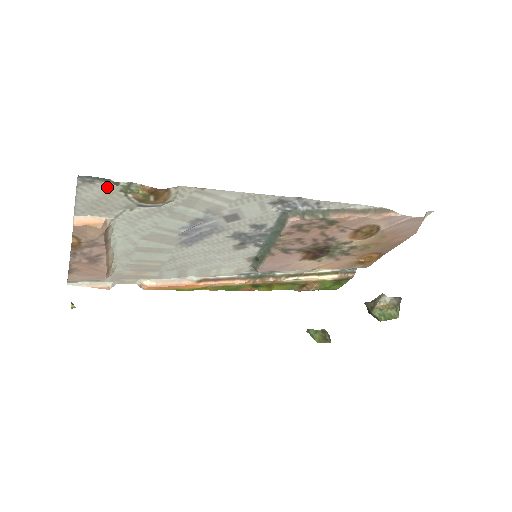
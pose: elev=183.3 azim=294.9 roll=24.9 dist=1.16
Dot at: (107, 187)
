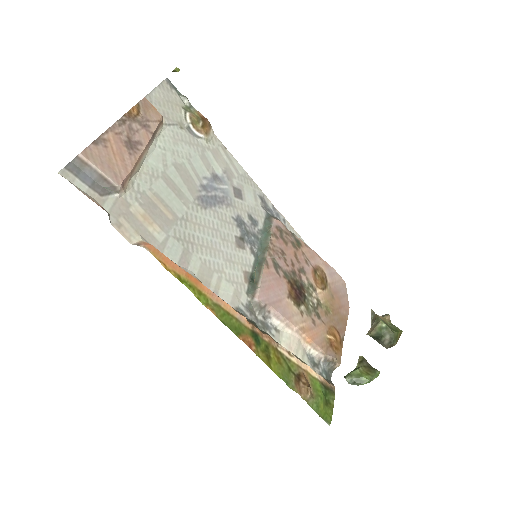
Dot at: (177, 99)
